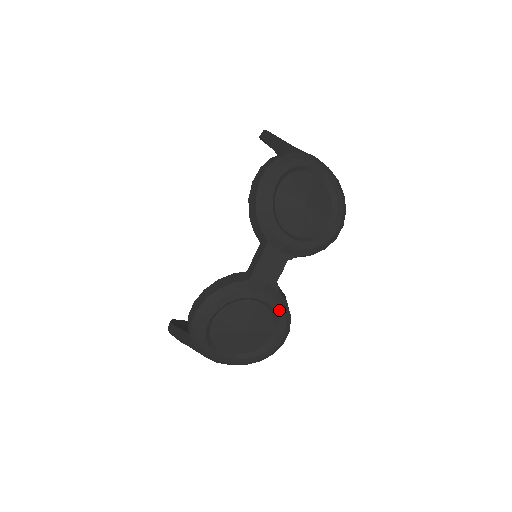
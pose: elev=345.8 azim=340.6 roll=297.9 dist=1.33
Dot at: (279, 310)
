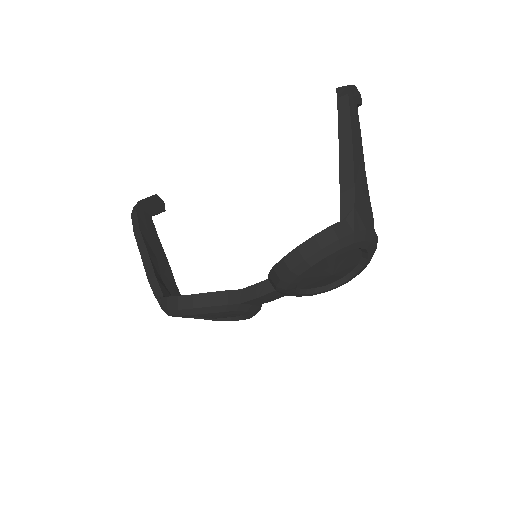
Dot at: (251, 316)
